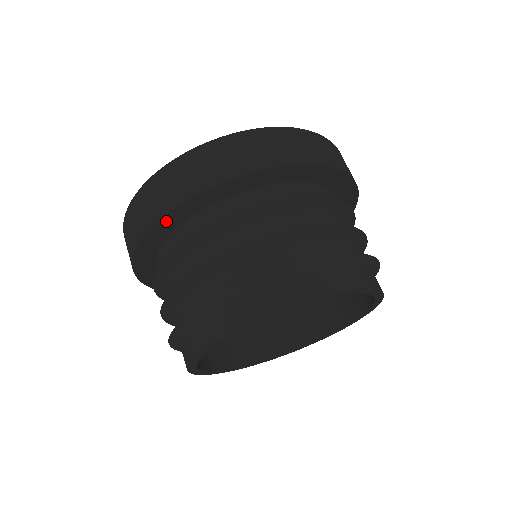
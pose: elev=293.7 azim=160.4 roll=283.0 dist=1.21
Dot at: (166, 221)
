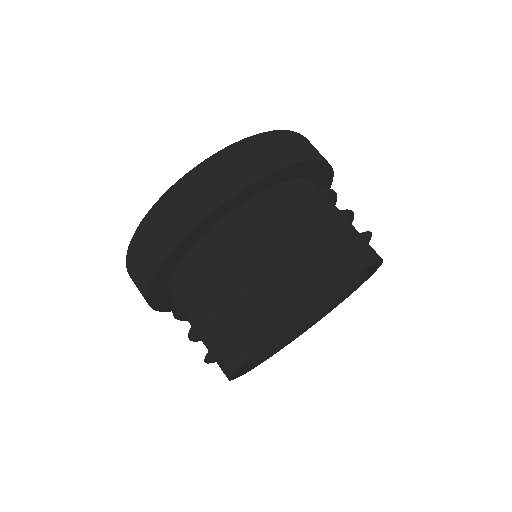
Dot at: (170, 259)
